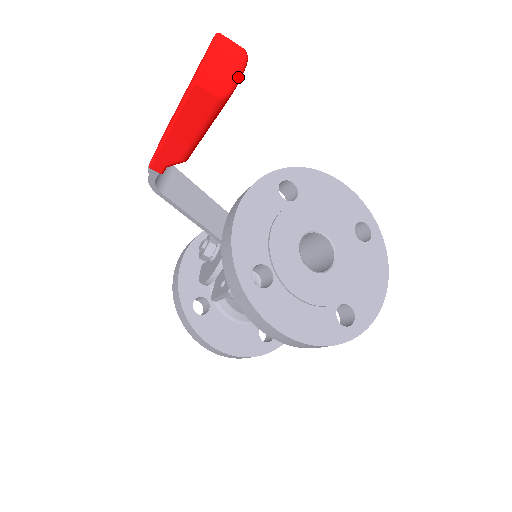
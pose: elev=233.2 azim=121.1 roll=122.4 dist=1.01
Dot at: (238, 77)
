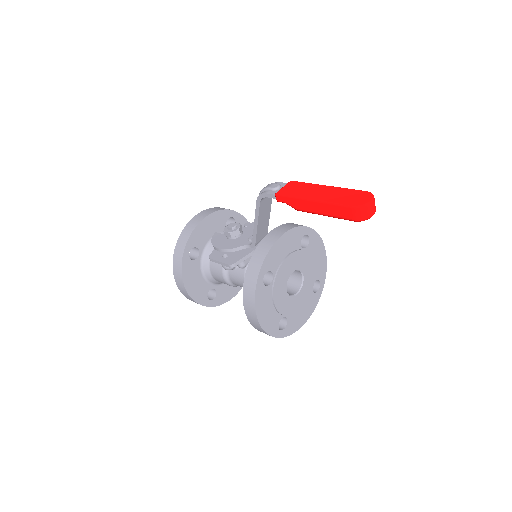
Dot at: (367, 219)
